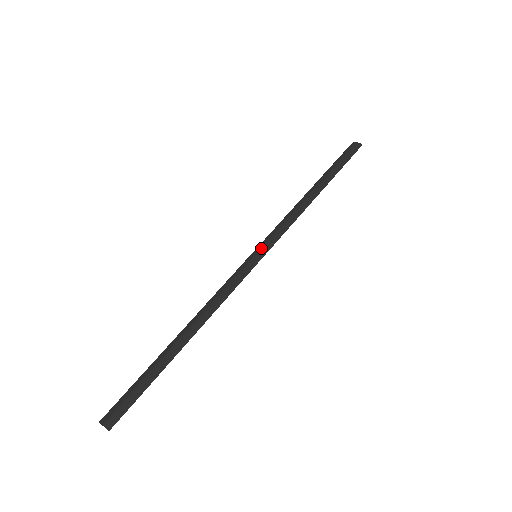
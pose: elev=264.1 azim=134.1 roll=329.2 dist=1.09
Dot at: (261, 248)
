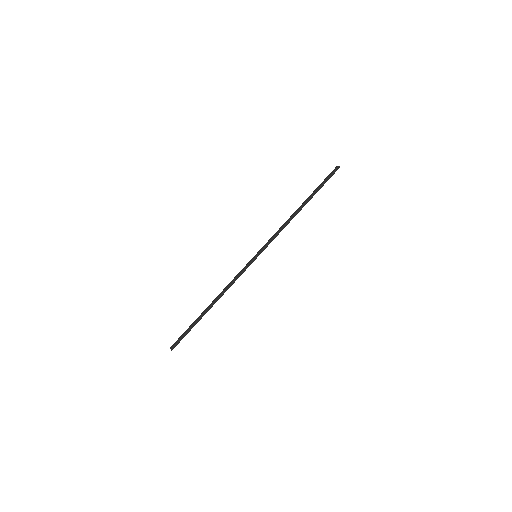
Dot at: (259, 251)
